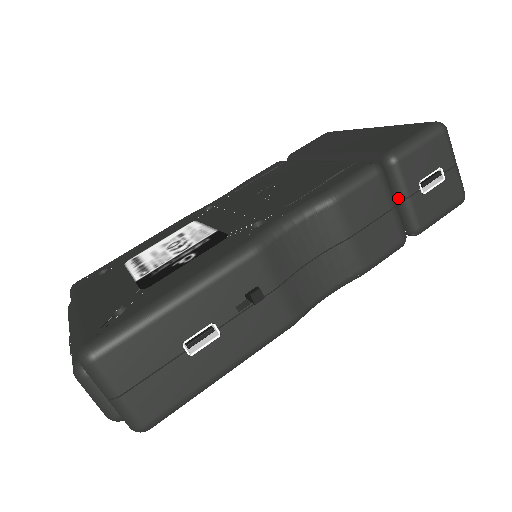
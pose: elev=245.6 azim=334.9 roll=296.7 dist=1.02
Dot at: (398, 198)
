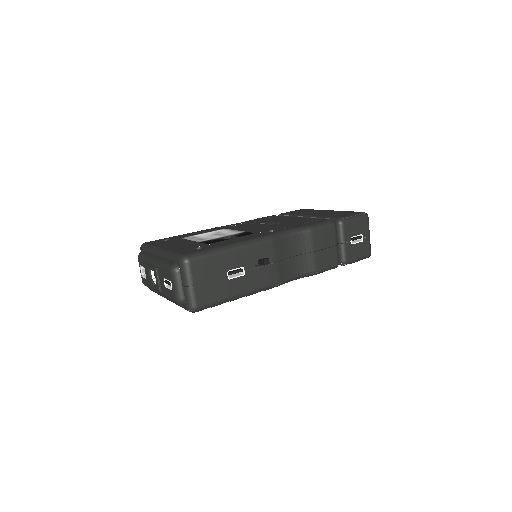
Dot at: (339, 242)
